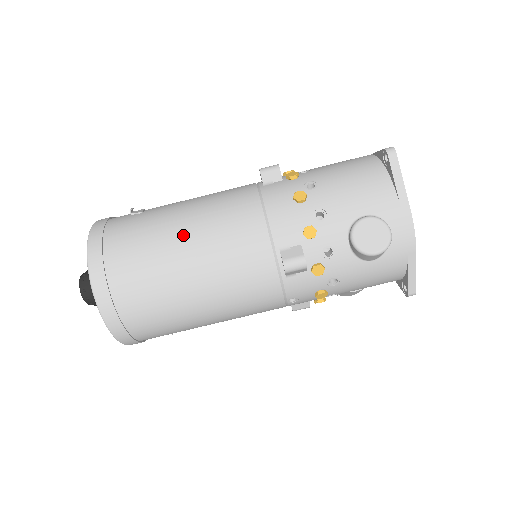
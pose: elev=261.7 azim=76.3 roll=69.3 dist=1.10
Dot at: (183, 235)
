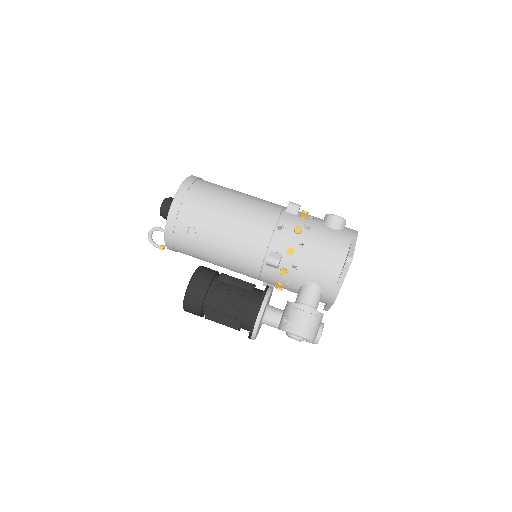
Dot at: occluded
